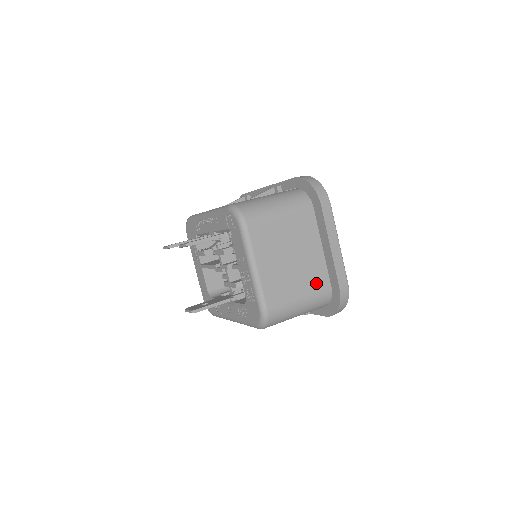
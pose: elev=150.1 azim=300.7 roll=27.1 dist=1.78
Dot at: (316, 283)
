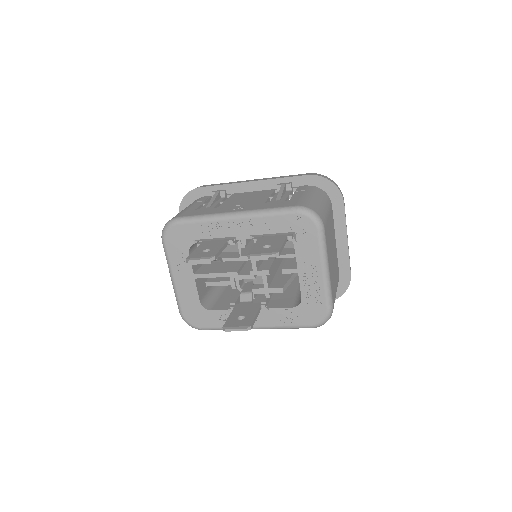
Dot at: (337, 274)
